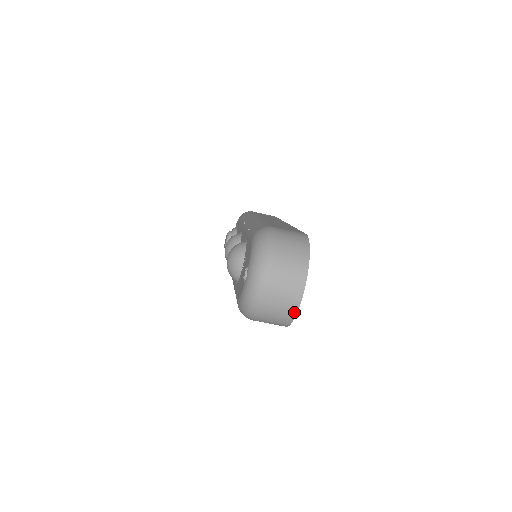
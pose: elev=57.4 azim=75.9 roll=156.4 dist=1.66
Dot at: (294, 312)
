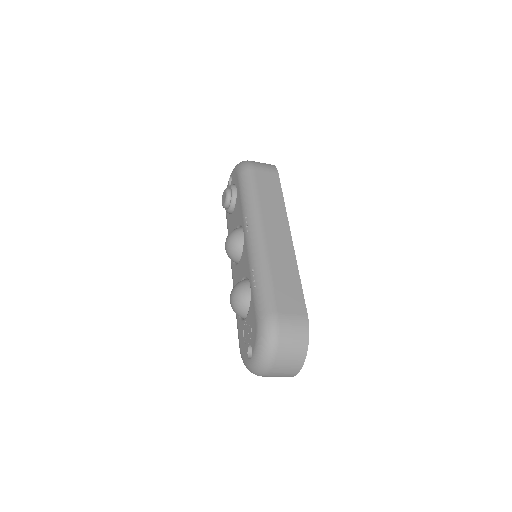
Dot at: occluded
